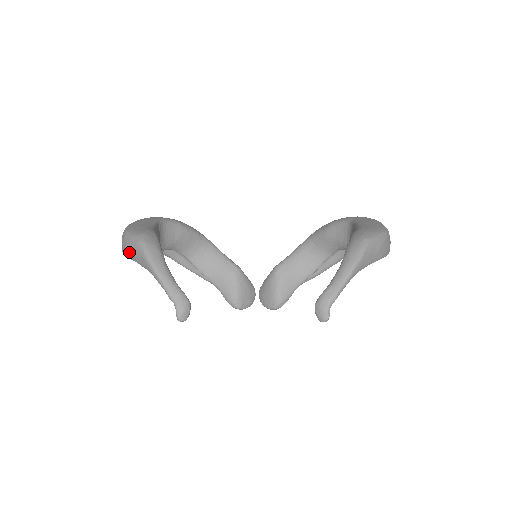
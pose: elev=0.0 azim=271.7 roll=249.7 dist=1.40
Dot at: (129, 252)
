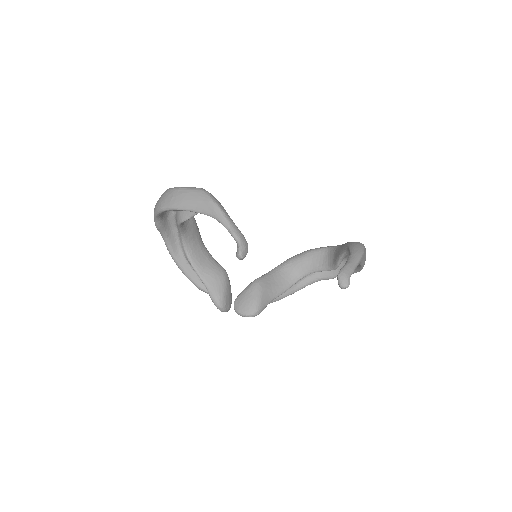
Dot at: (184, 200)
